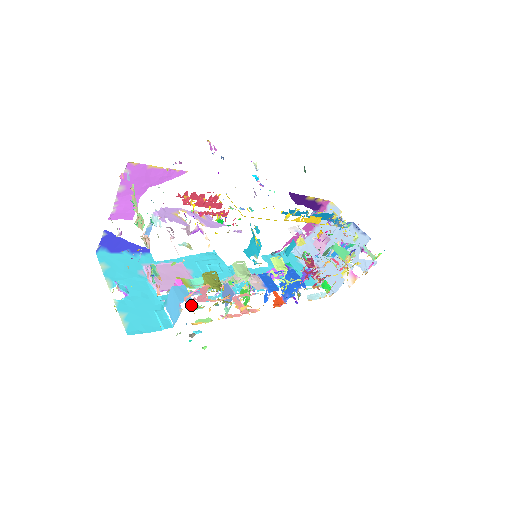
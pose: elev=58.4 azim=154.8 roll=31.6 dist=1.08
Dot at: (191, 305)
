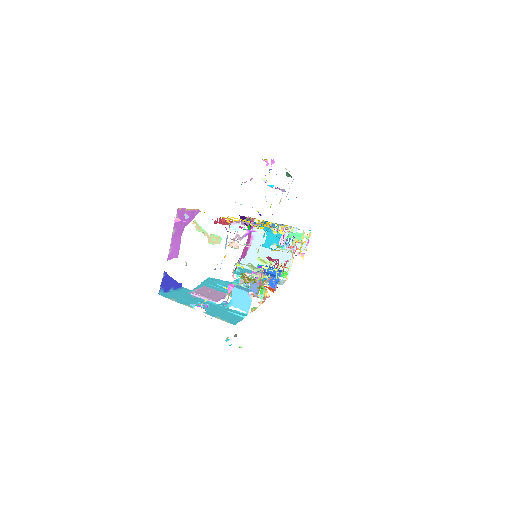
Dot at: occluded
